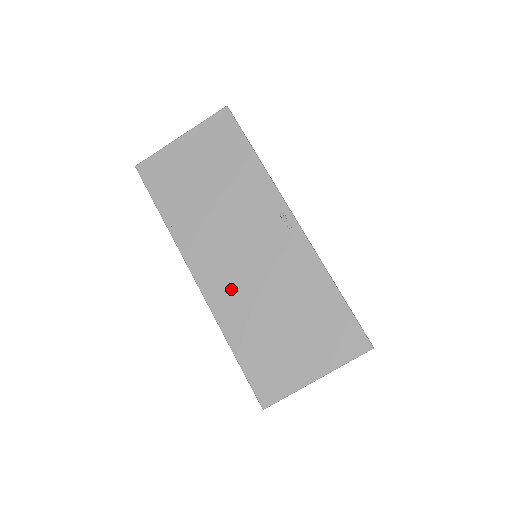
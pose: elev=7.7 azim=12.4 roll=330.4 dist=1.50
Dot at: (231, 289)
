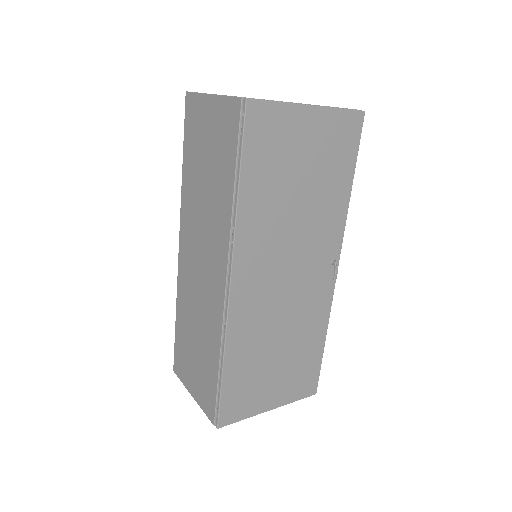
Dot at: (256, 311)
